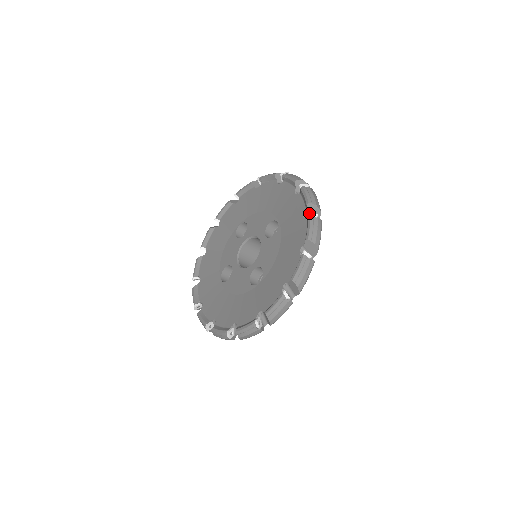
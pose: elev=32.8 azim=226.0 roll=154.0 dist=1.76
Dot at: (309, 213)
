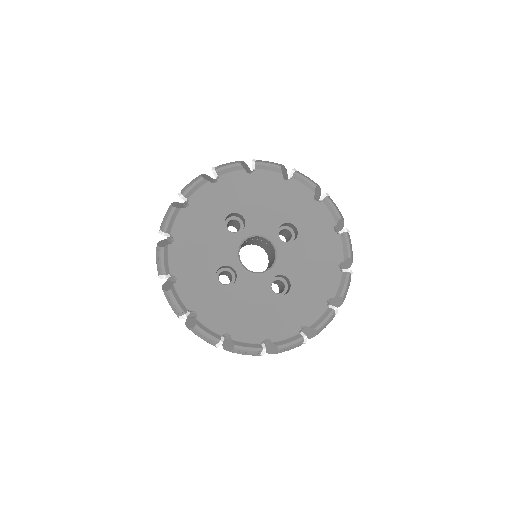
Dot at: (346, 230)
